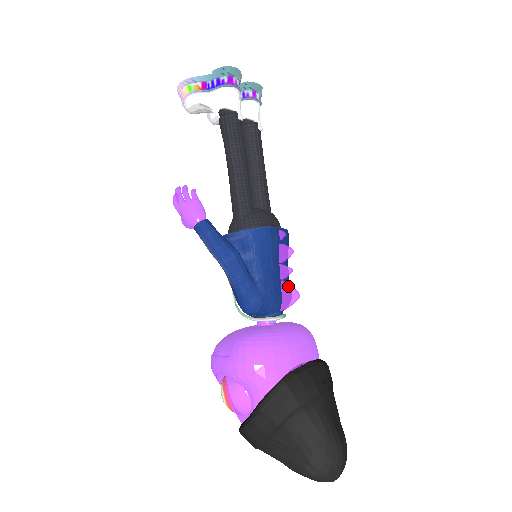
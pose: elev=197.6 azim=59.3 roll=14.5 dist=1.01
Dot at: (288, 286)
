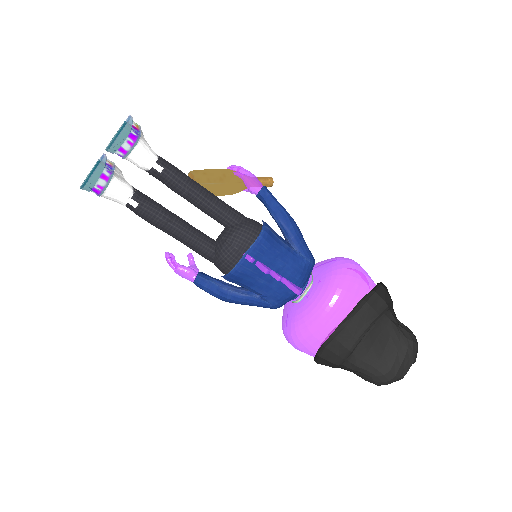
Dot at: occluded
